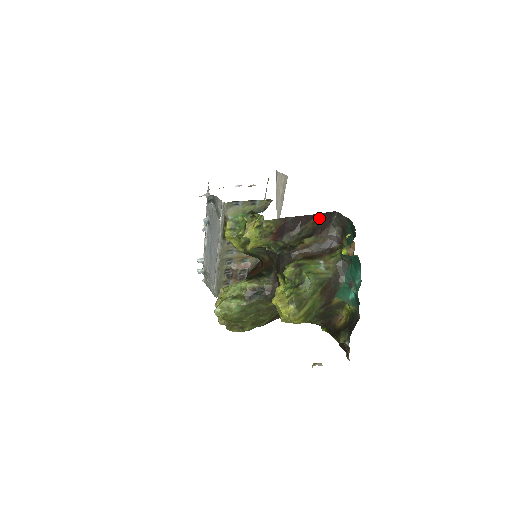
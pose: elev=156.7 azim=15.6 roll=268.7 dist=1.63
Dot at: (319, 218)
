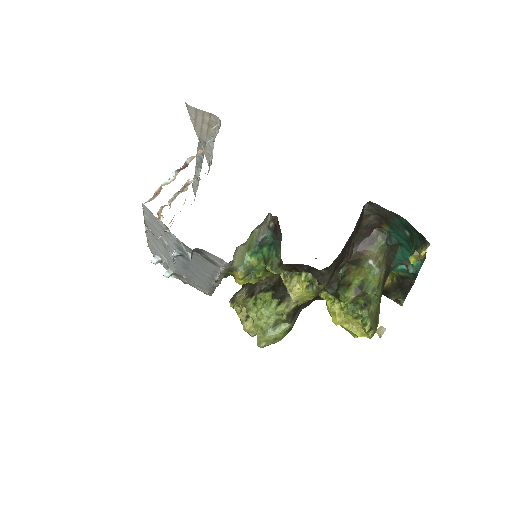
Dot at: (357, 224)
